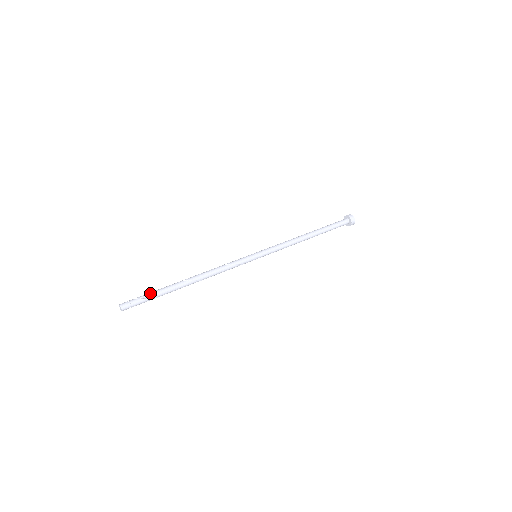
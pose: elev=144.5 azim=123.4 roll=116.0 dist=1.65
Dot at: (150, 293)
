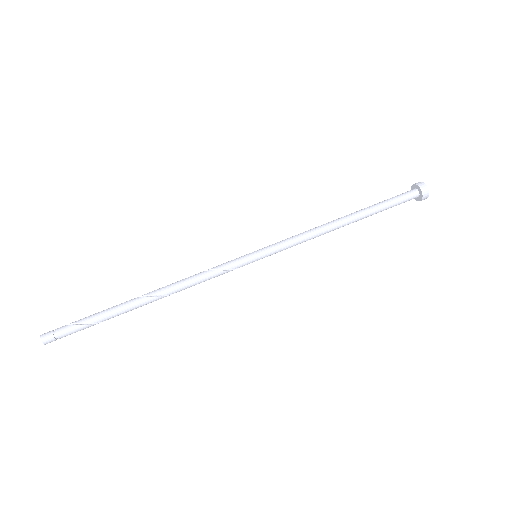
Dot at: (86, 317)
